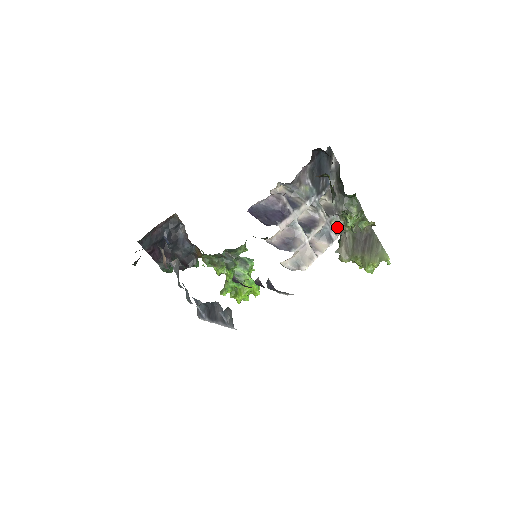
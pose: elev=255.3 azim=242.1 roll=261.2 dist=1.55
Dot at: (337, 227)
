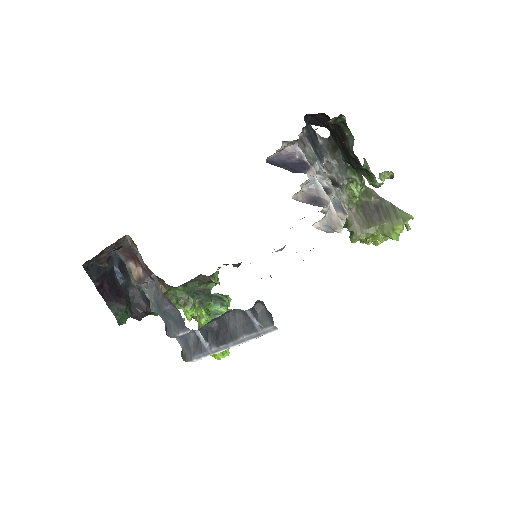
Dot at: (343, 201)
